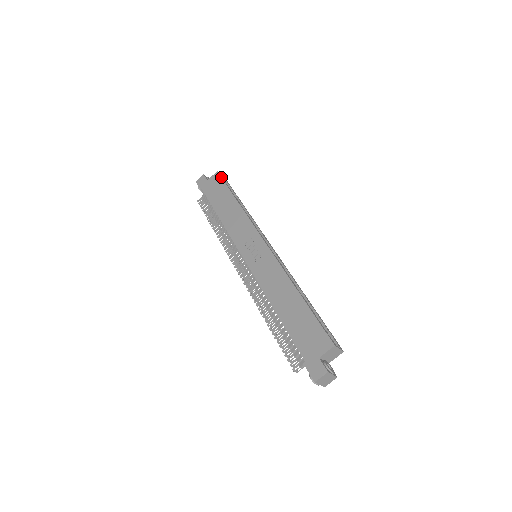
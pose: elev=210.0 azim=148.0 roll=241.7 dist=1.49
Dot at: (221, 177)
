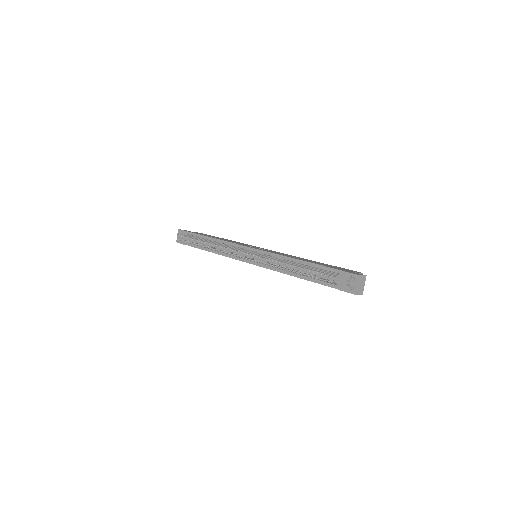
Dot at: occluded
